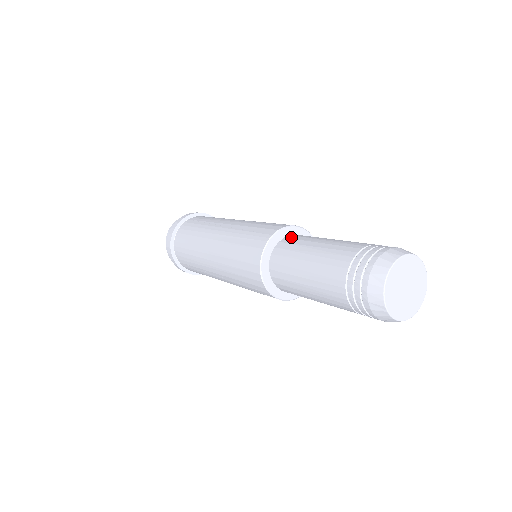
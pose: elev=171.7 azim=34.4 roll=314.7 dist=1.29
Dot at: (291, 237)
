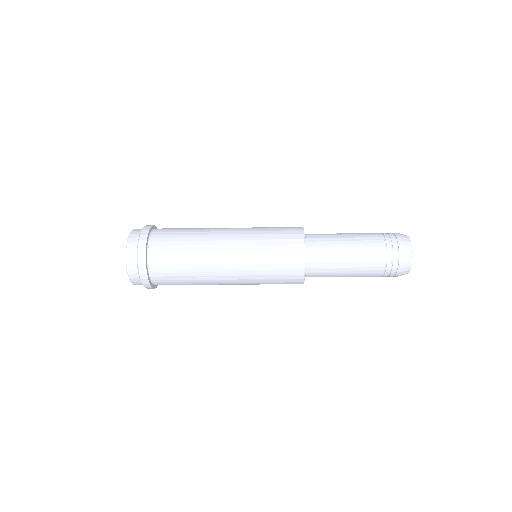
Dot at: occluded
